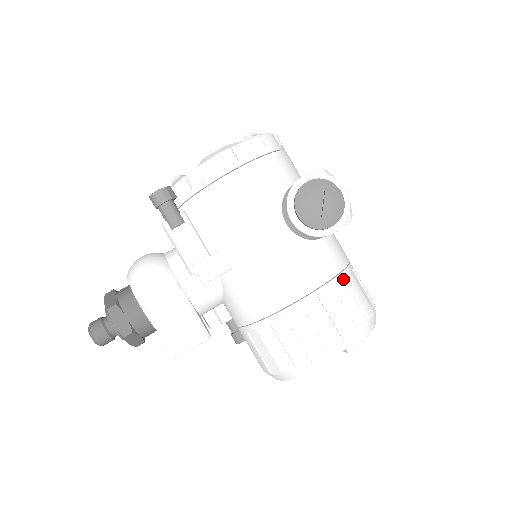
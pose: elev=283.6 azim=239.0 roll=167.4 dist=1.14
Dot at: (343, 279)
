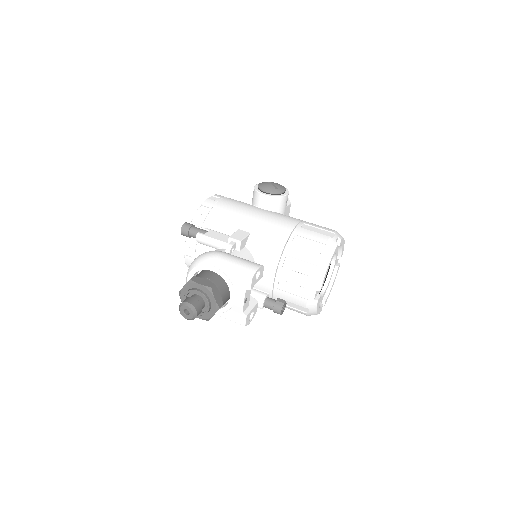
Dot at: occluded
